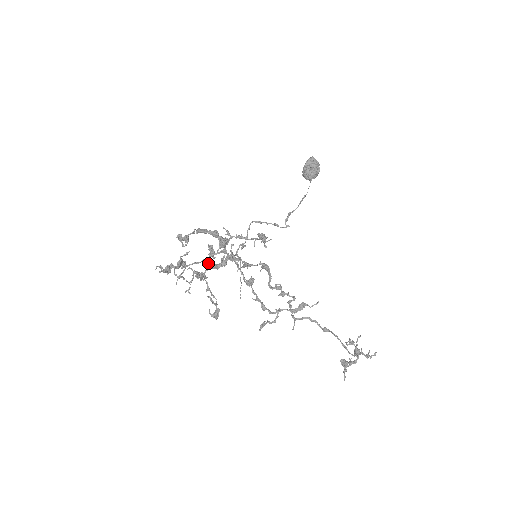
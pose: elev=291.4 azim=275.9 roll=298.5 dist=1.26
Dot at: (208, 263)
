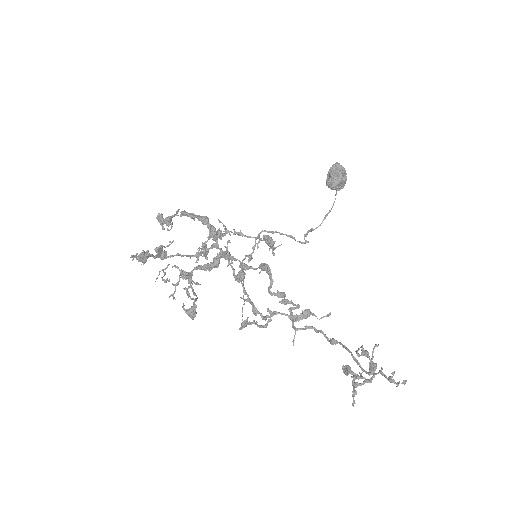
Dot at: occluded
